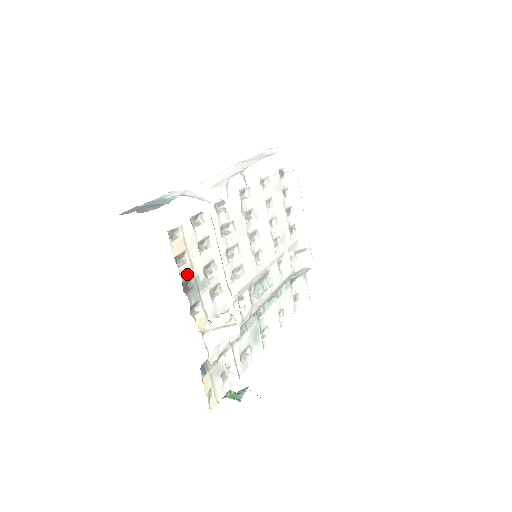
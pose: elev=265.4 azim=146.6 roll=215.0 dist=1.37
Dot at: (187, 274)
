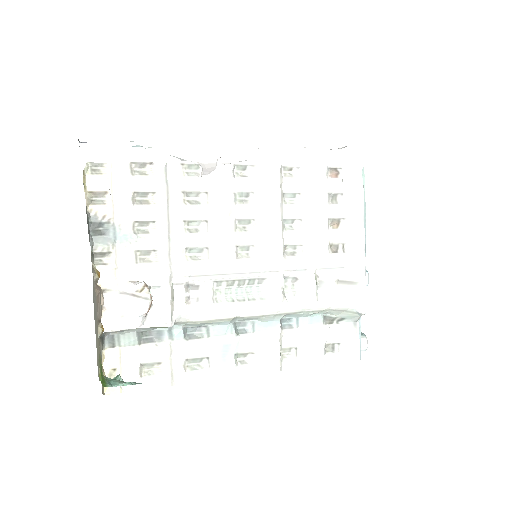
Dot at: (101, 216)
